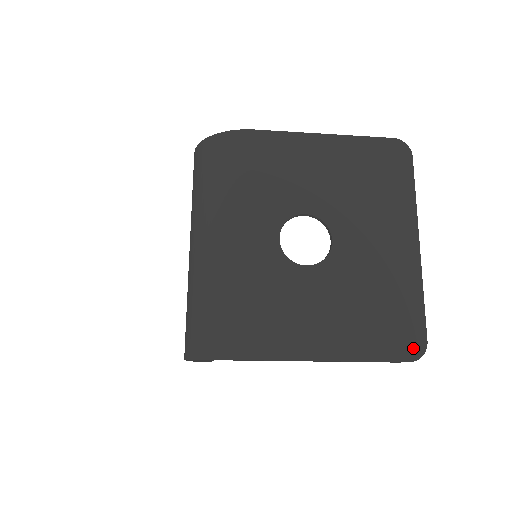
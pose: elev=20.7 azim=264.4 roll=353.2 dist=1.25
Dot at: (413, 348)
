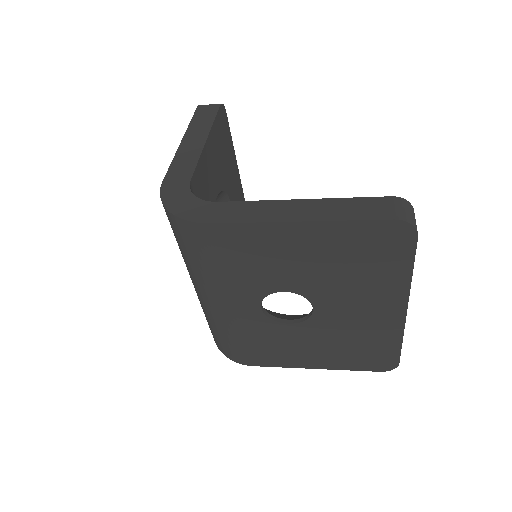
Dot at: (385, 366)
